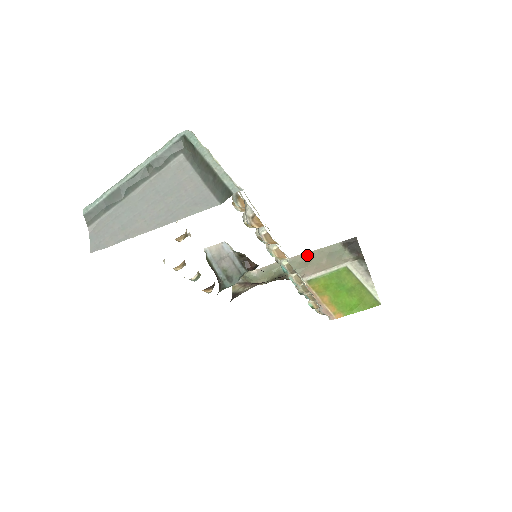
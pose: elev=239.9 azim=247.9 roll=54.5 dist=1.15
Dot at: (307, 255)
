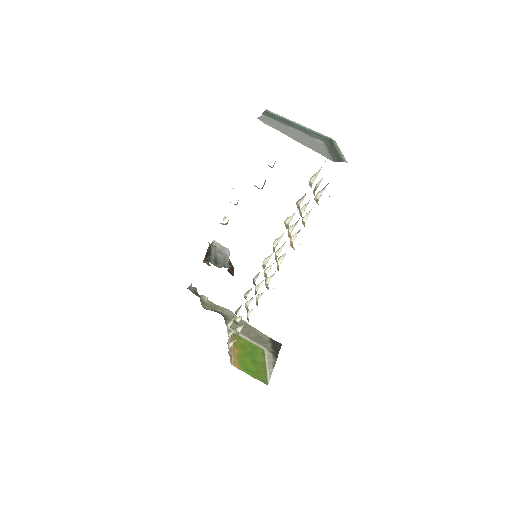
Dot at: (245, 323)
